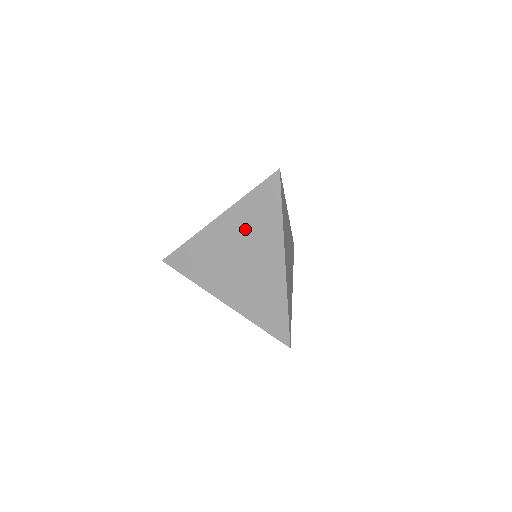
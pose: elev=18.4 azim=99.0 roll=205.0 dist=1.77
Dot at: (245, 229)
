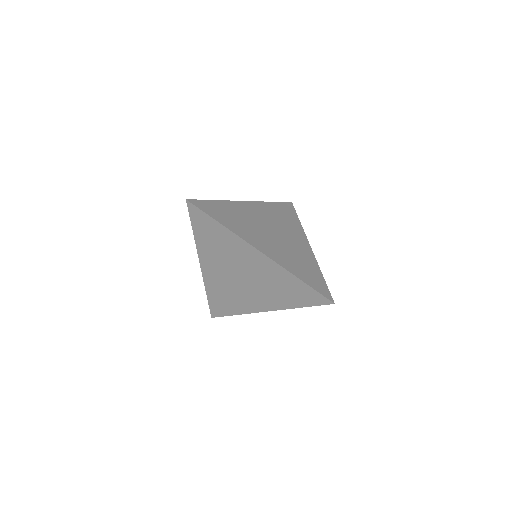
Dot at: (219, 256)
